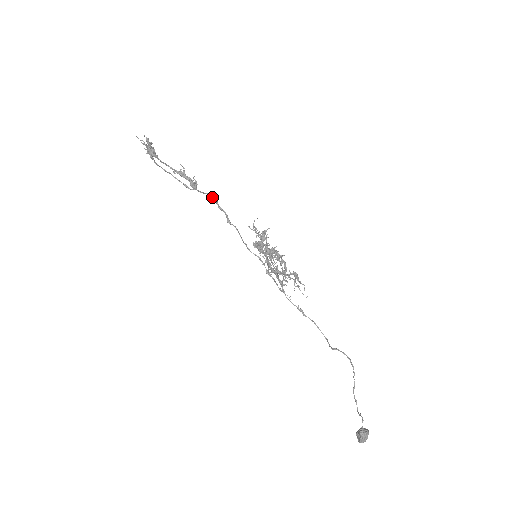
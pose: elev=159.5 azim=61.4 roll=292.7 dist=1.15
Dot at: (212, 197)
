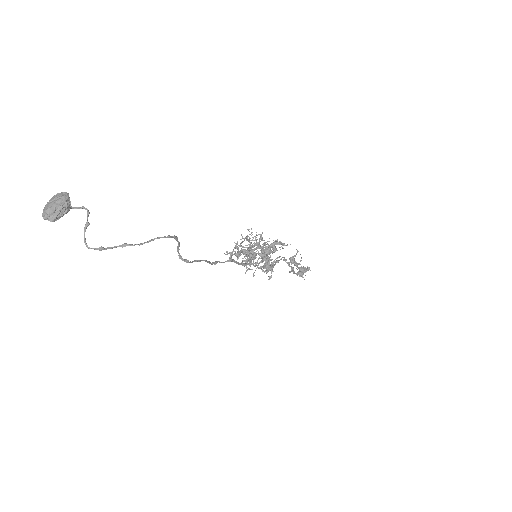
Dot at: (292, 267)
